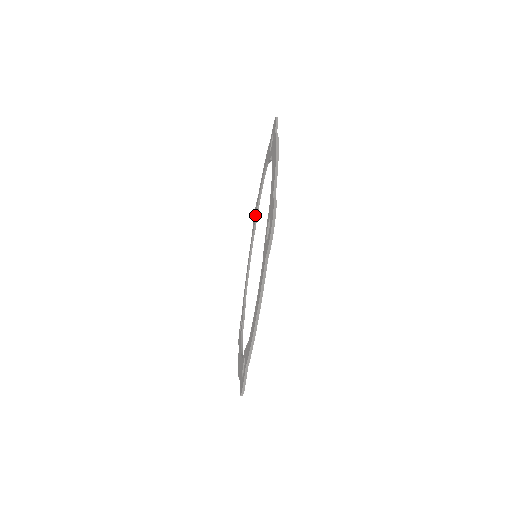
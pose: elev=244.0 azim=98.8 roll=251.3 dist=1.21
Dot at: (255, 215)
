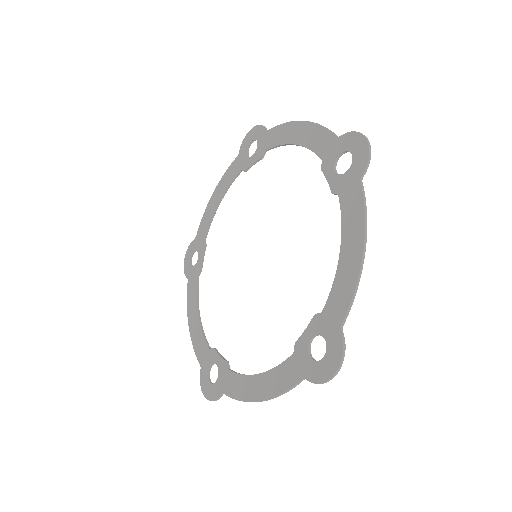
Dot at: (251, 141)
